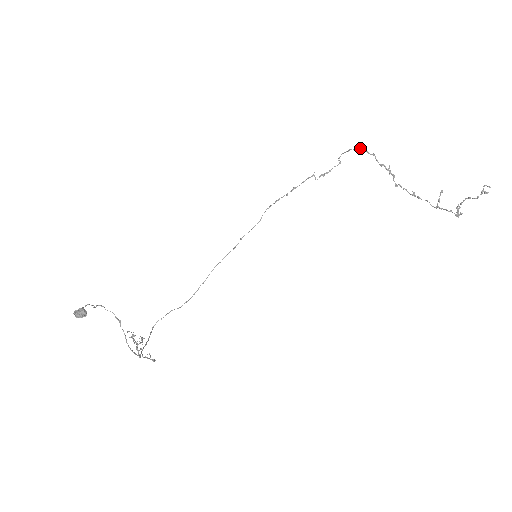
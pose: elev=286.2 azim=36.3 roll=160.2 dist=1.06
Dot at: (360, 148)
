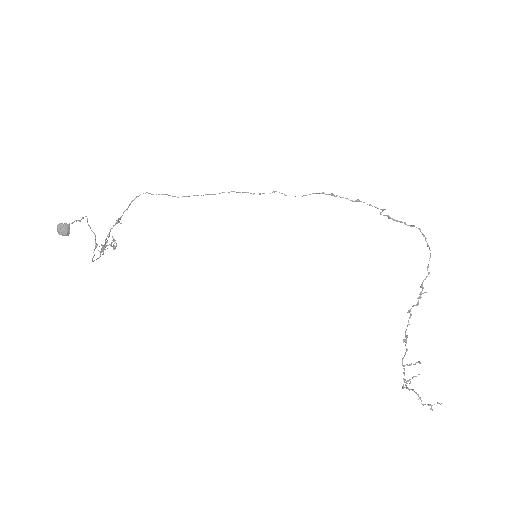
Dot at: (430, 253)
